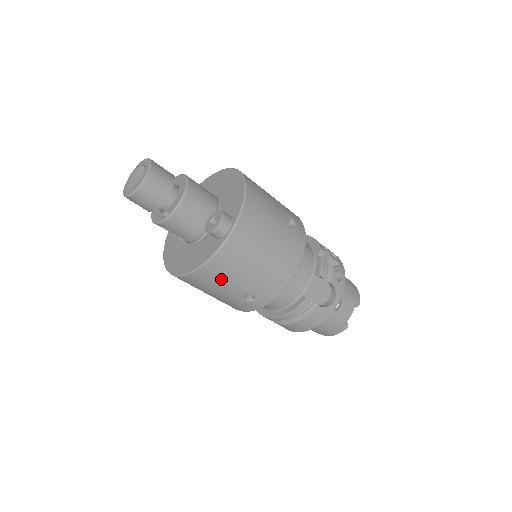
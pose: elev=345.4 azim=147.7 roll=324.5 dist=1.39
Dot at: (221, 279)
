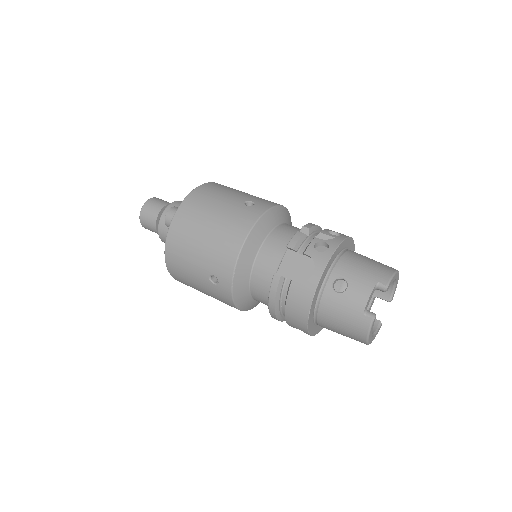
Dot at: (183, 264)
